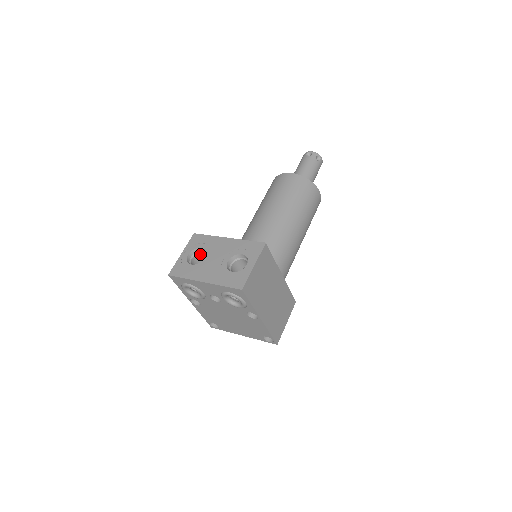
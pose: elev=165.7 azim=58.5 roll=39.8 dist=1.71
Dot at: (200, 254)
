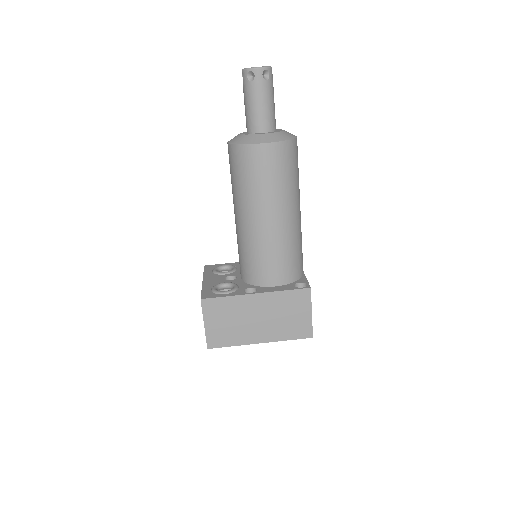
Dot at: occluded
